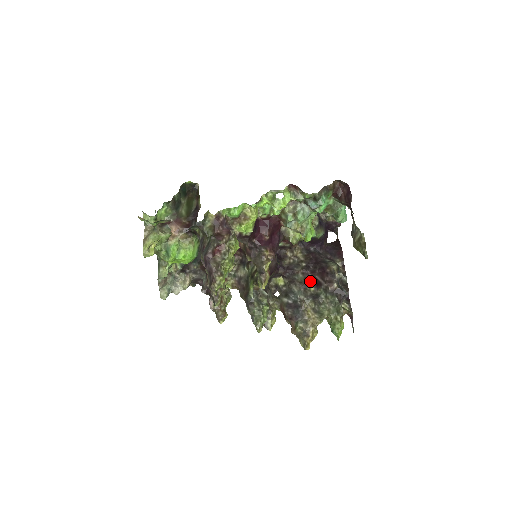
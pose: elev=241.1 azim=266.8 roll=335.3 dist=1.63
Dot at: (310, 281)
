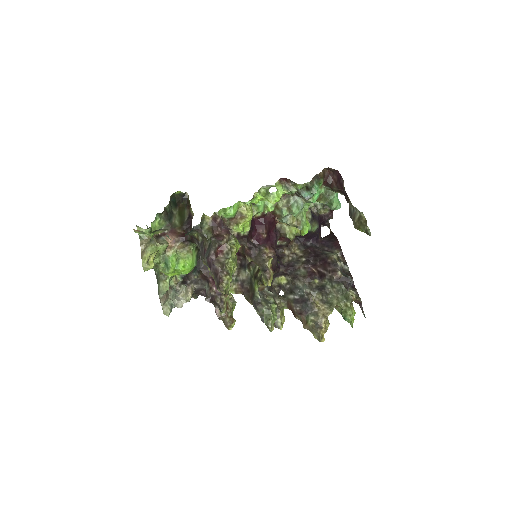
Dot at: (313, 274)
